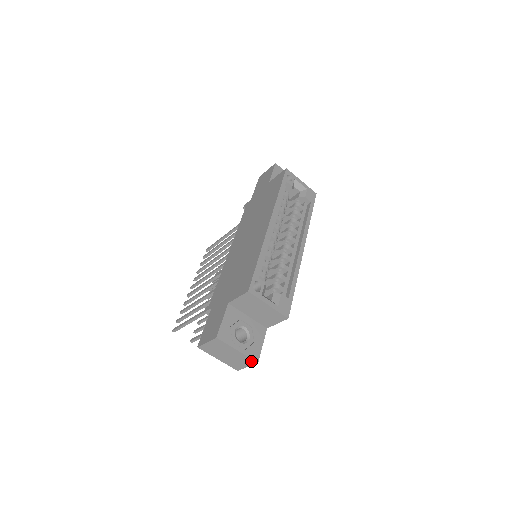
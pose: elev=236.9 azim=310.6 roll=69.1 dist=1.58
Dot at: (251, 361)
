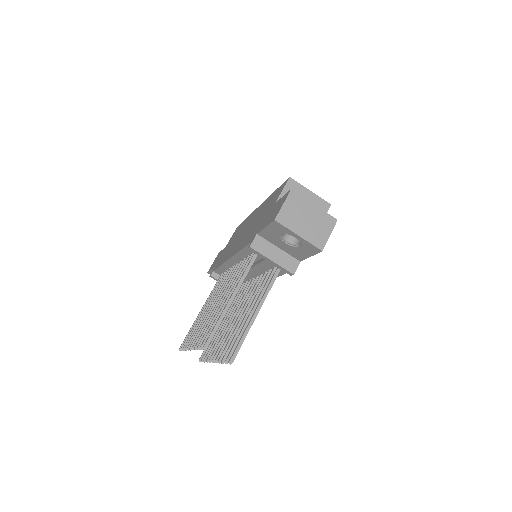
Dot at: (331, 220)
